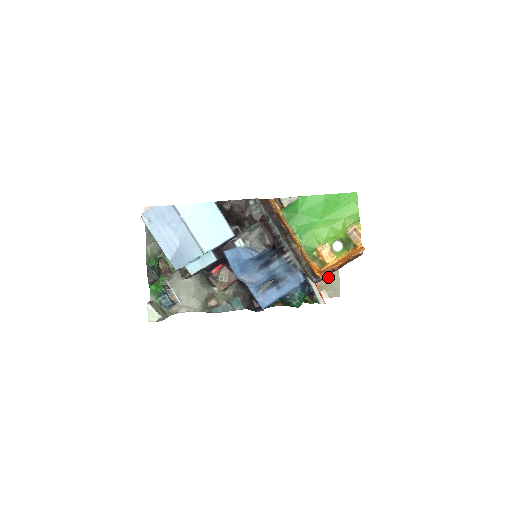
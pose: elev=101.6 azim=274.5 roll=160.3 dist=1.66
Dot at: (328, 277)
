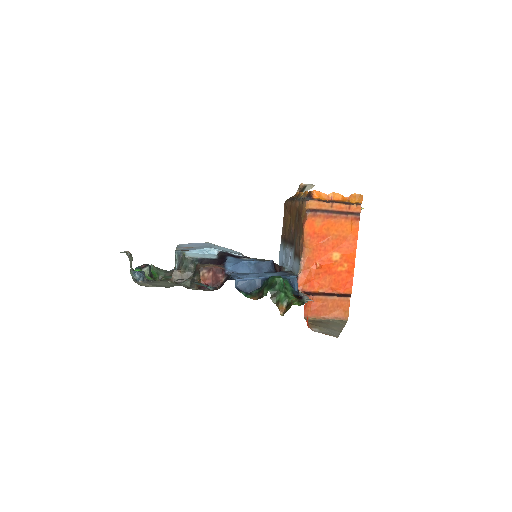
Dot at: (327, 327)
